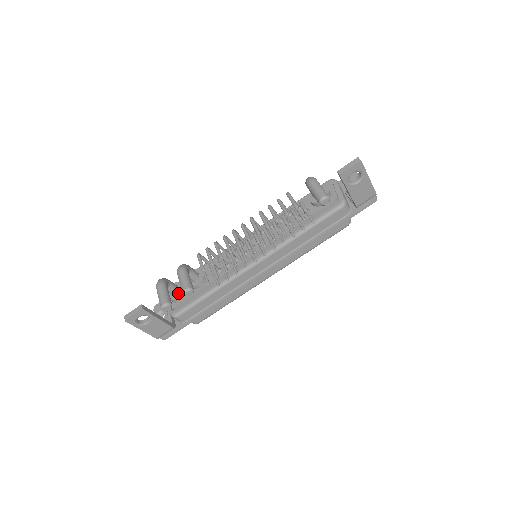
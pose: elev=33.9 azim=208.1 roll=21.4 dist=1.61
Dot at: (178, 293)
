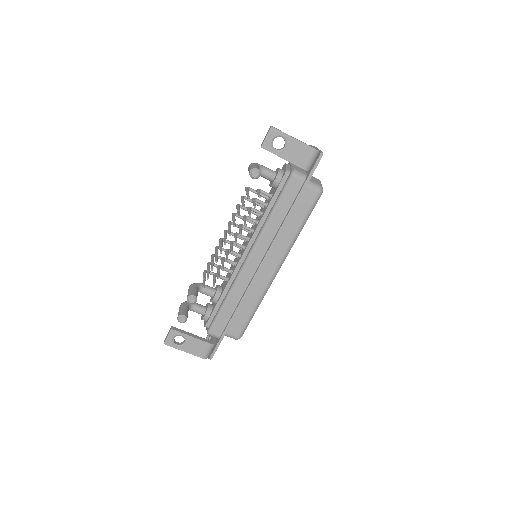
Dot at: (205, 311)
